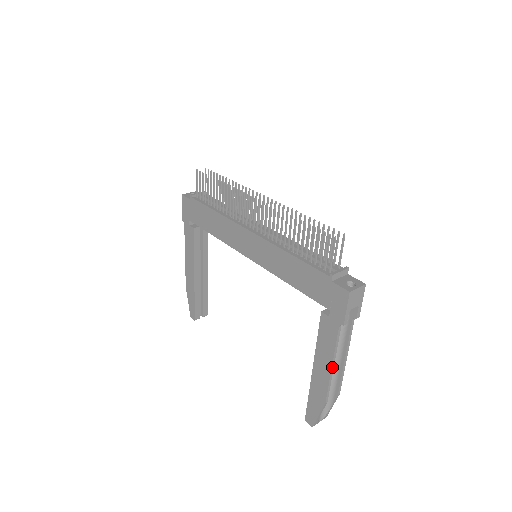
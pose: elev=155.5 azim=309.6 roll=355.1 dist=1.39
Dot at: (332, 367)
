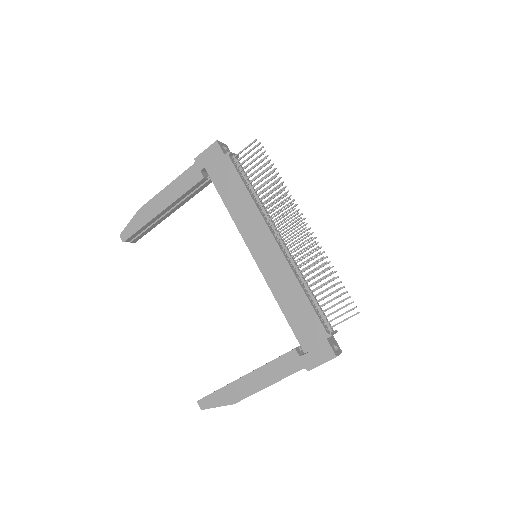
Dot at: occluded
